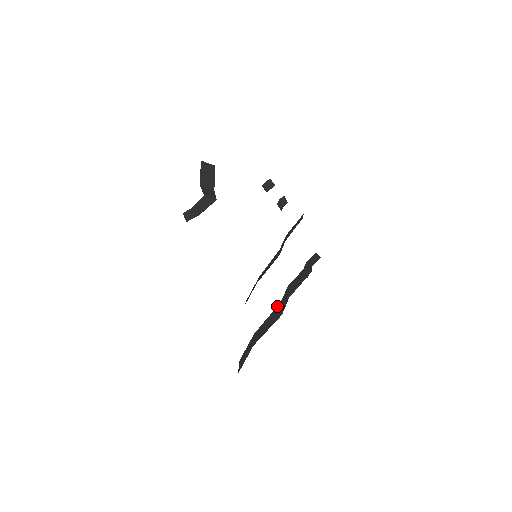
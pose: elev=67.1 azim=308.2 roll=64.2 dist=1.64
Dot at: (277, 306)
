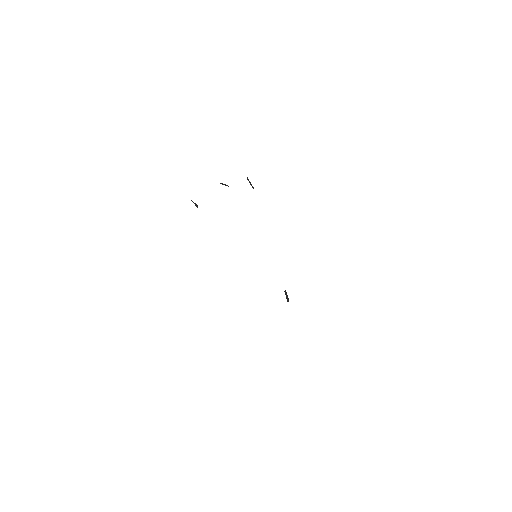
Dot at: occluded
